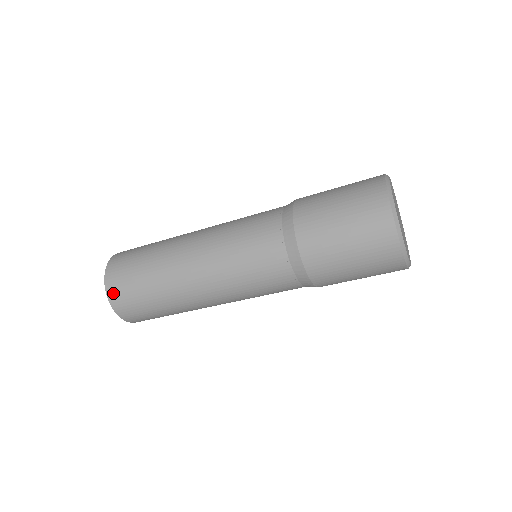
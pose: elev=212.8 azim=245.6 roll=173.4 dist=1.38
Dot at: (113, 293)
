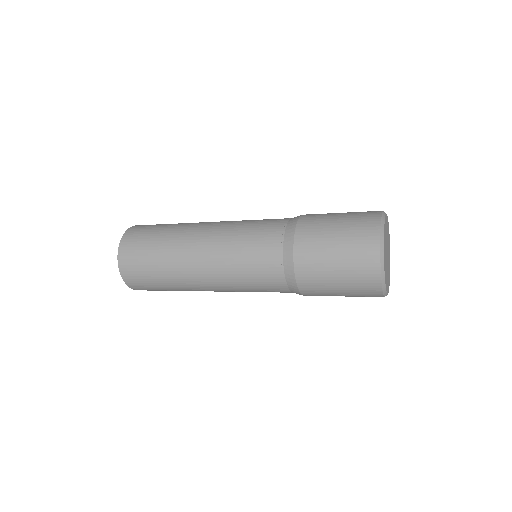
Dot at: (125, 269)
